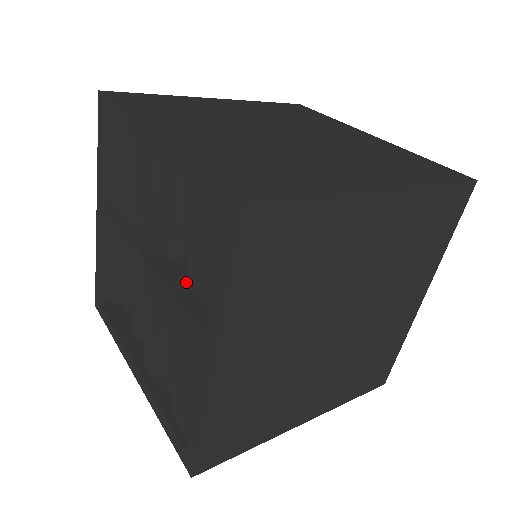
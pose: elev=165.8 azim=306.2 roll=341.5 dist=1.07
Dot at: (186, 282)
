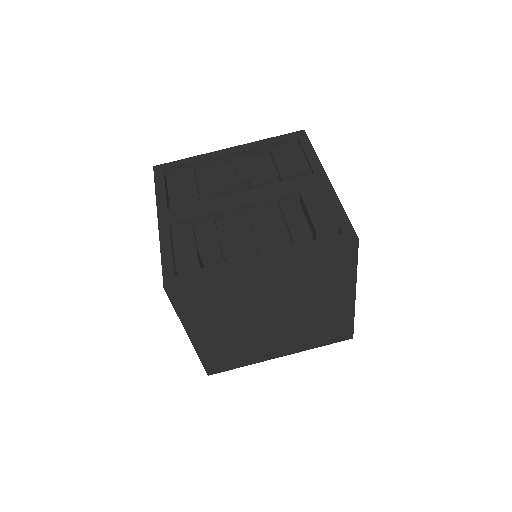
Dot at: occluded
